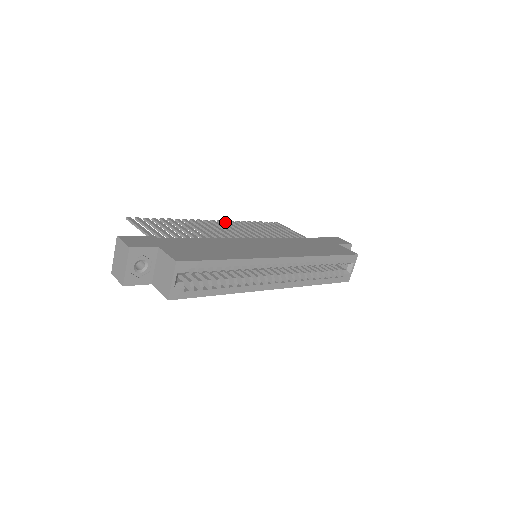
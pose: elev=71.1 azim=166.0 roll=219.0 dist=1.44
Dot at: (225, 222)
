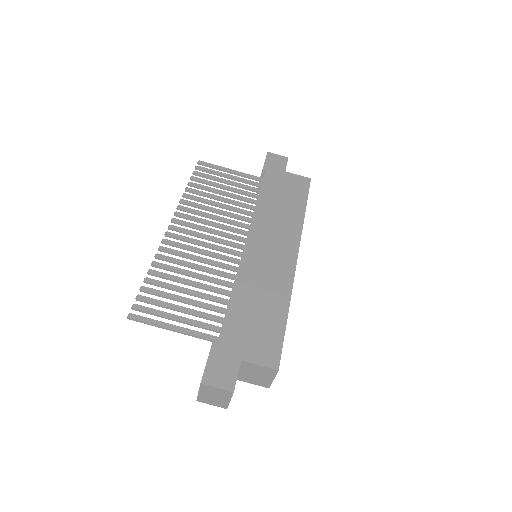
Dot at: (179, 217)
